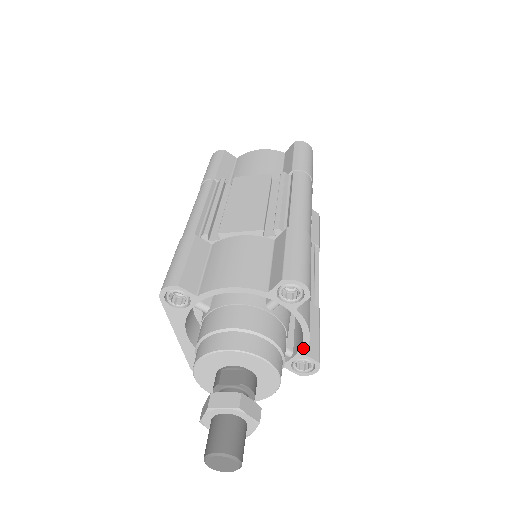
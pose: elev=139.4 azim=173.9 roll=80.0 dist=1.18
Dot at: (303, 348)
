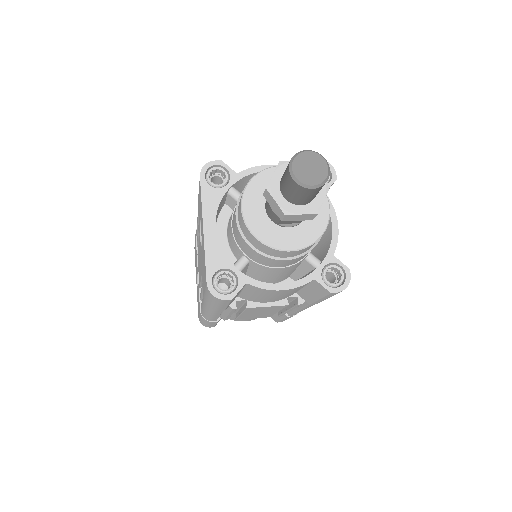
Dot at: (333, 246)
